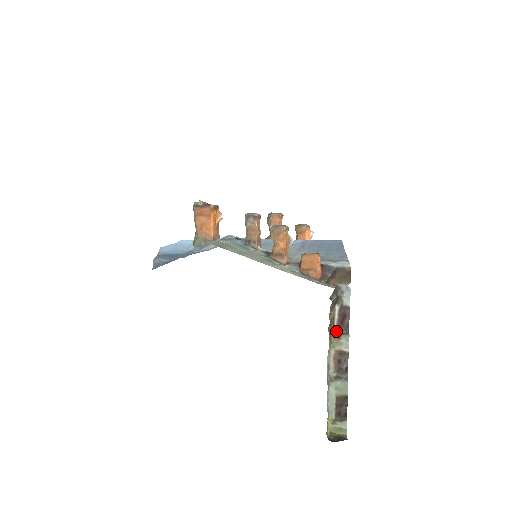
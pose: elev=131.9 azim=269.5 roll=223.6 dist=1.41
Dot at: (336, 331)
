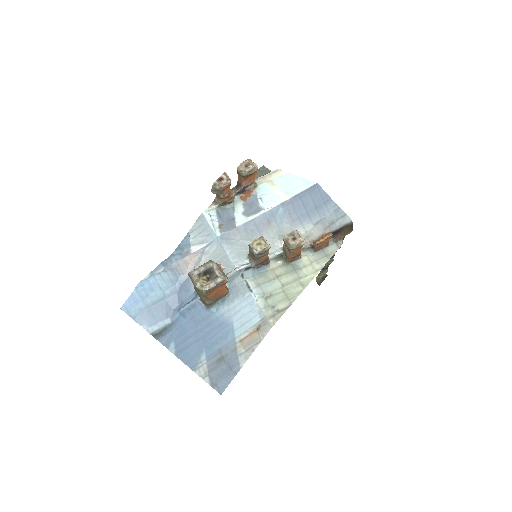
Dot at: occluded
